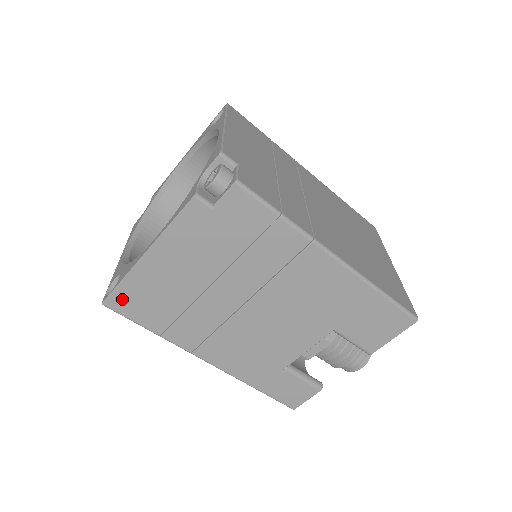
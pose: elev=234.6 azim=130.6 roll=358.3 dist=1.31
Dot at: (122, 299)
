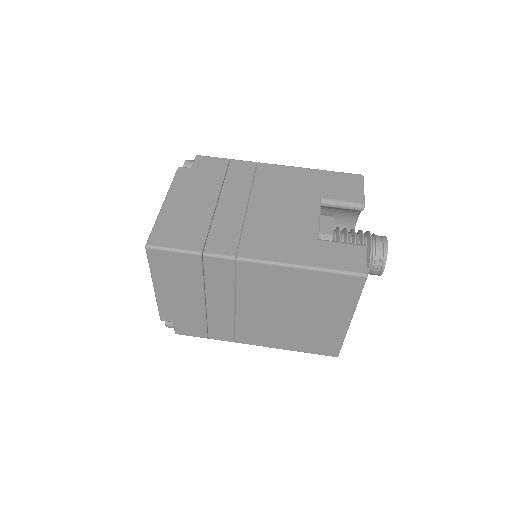
Dot at: (160, 236)
